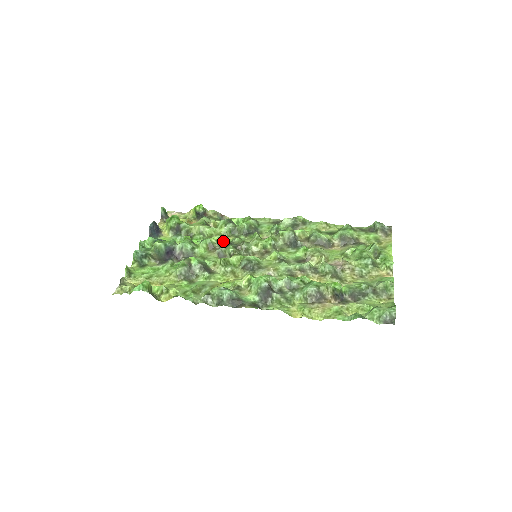
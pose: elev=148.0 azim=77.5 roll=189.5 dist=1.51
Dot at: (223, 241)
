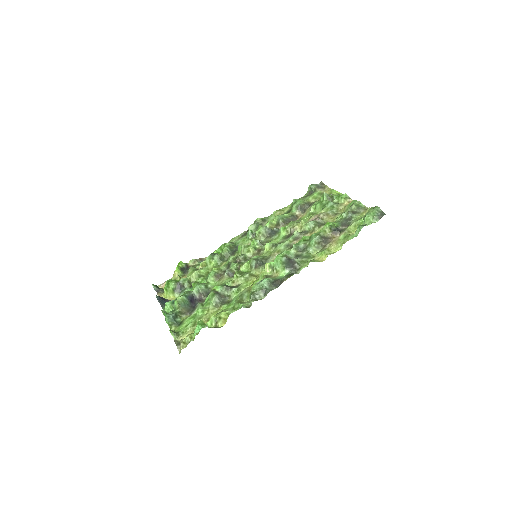
Dot at: (222, 267)
